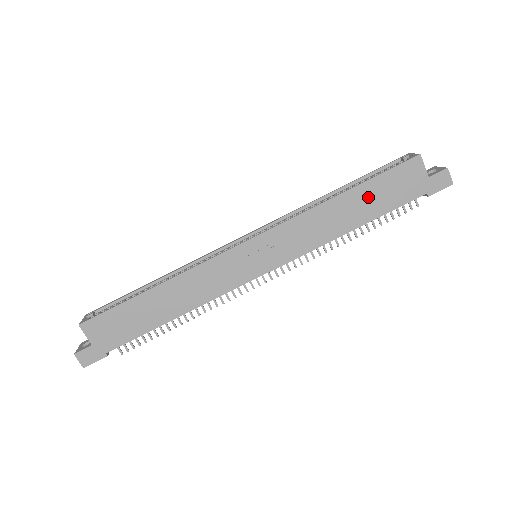
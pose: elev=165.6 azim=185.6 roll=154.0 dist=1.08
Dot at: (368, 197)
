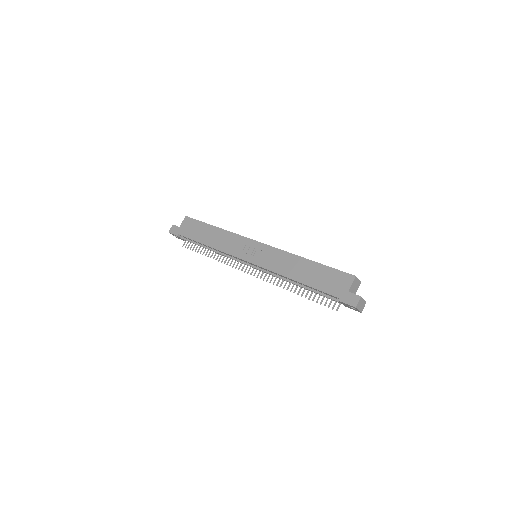
Dot at: (315, 272)
